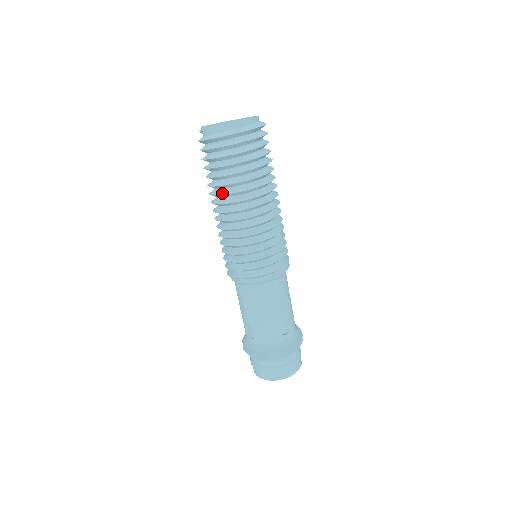
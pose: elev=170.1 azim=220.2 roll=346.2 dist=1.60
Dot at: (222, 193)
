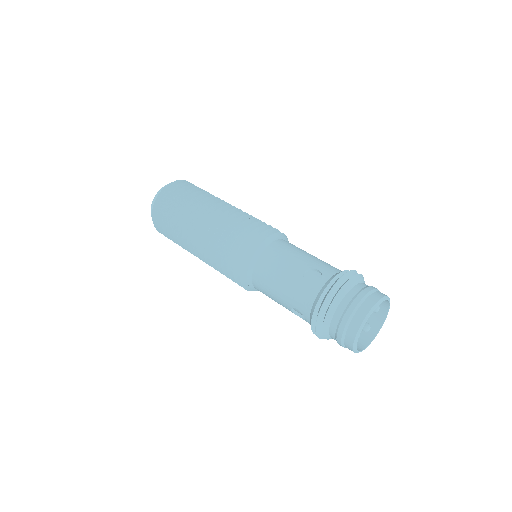
Dot at: (183, 242)
